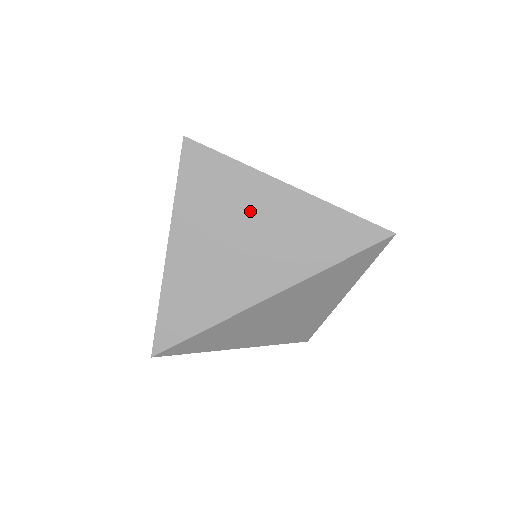
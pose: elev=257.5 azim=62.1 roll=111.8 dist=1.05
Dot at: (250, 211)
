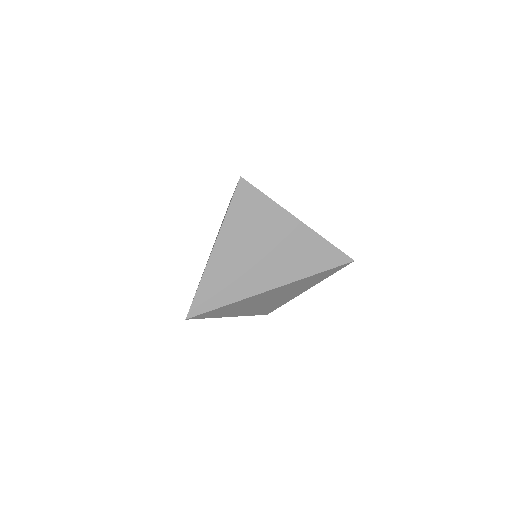
Dot at: (272, 233)
